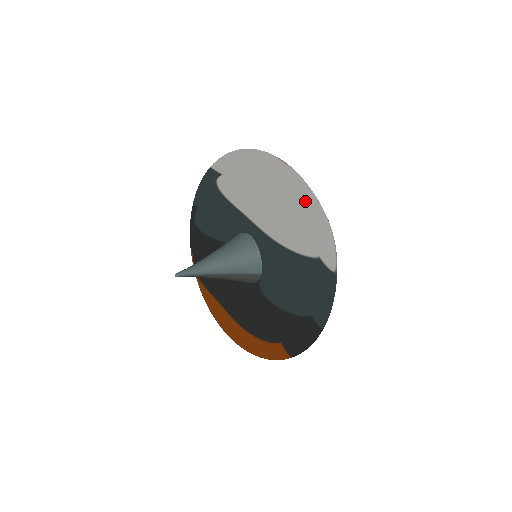
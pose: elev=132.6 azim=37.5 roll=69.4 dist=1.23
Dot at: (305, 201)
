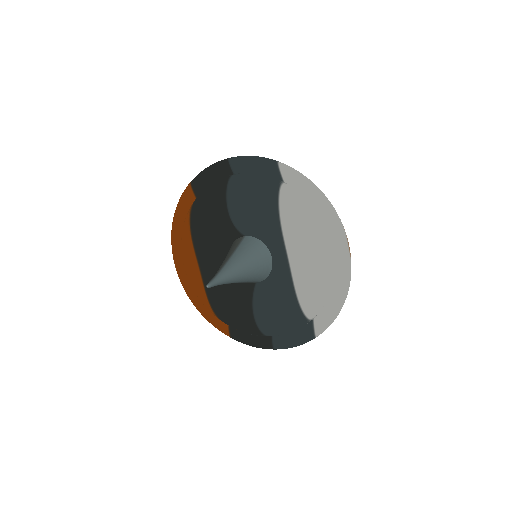
Dot at: (339, 287)
